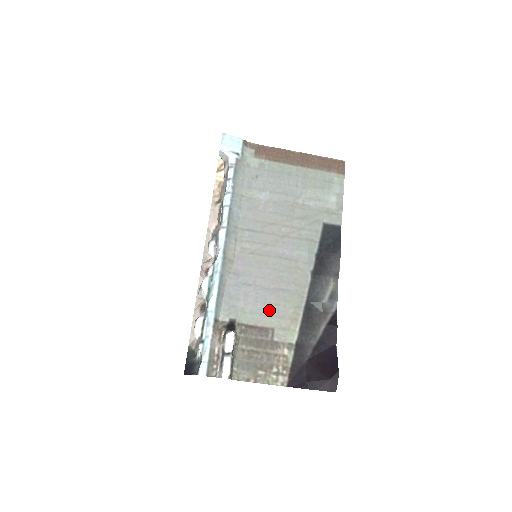
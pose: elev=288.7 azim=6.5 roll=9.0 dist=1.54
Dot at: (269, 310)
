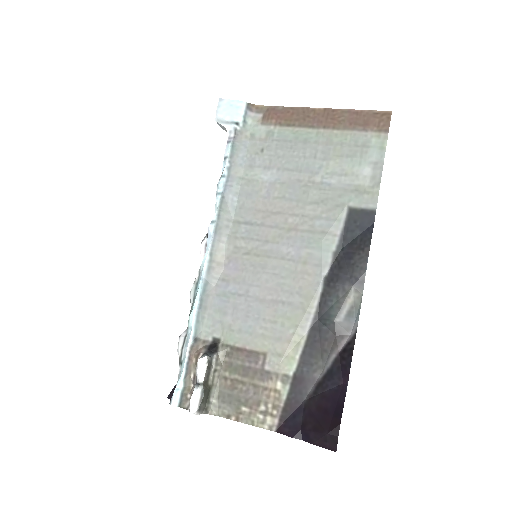
Dot at: (262, 329)
